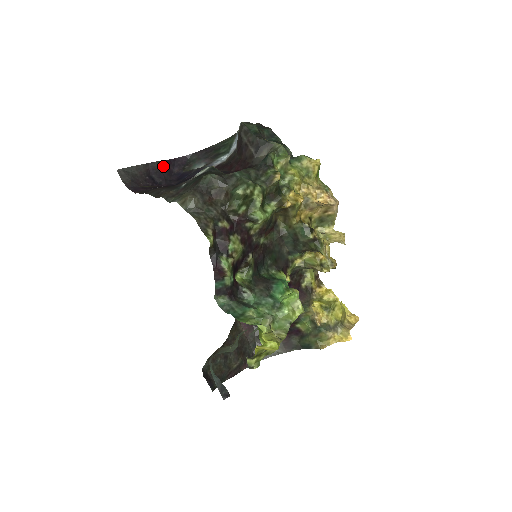
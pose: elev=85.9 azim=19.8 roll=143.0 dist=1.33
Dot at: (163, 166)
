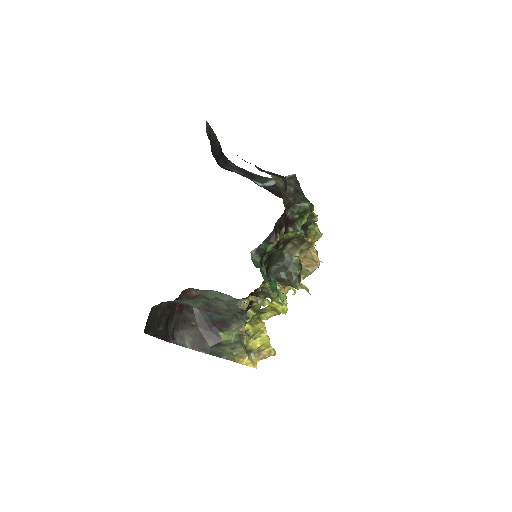
Dot at: (219, 150)
